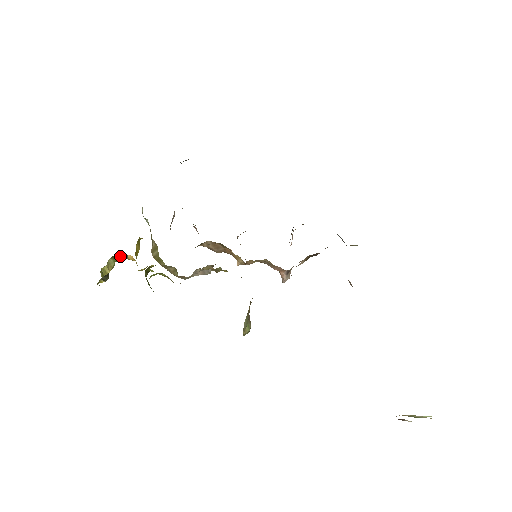
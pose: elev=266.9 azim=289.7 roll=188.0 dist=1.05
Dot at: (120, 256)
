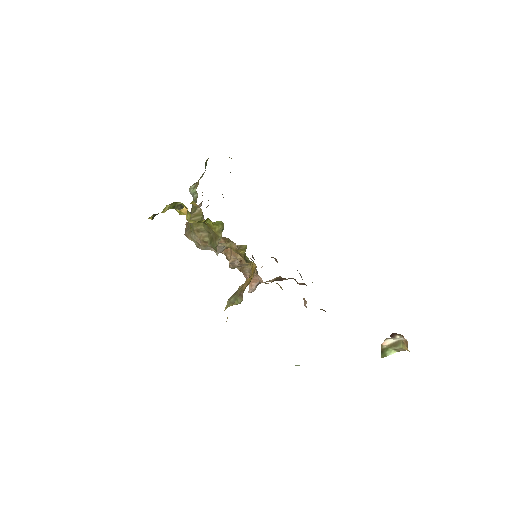
Dot at: (178, 205)
